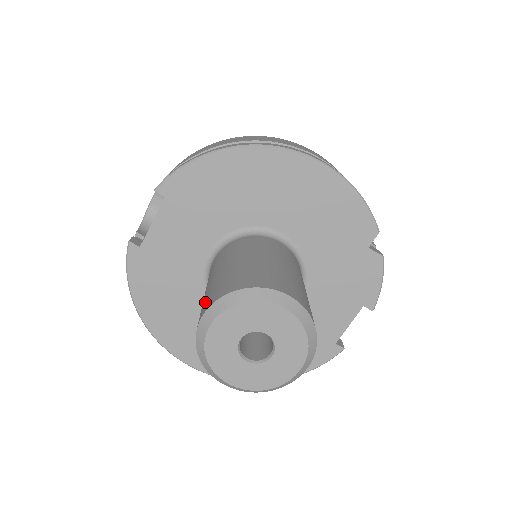
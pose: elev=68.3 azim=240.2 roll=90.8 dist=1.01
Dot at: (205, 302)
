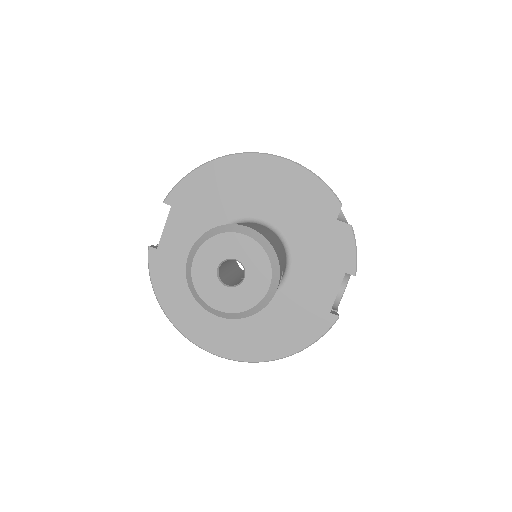
Dot at: occluded
